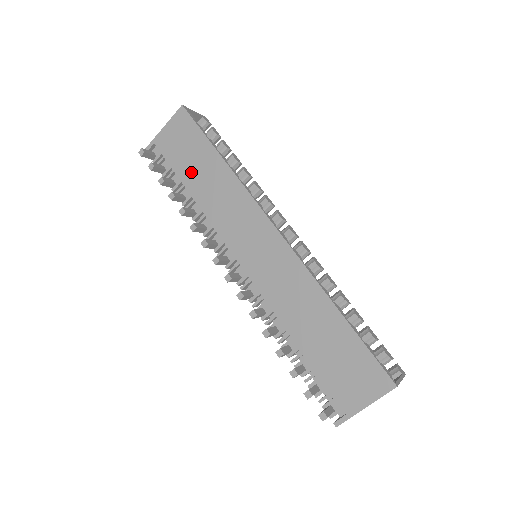
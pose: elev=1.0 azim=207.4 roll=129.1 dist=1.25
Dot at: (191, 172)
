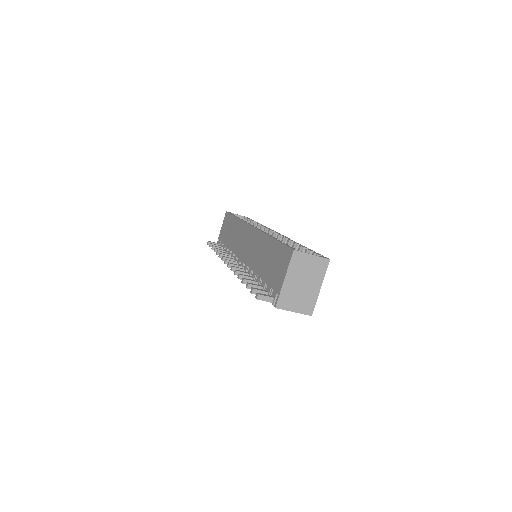
Dot at: (228, 237)
